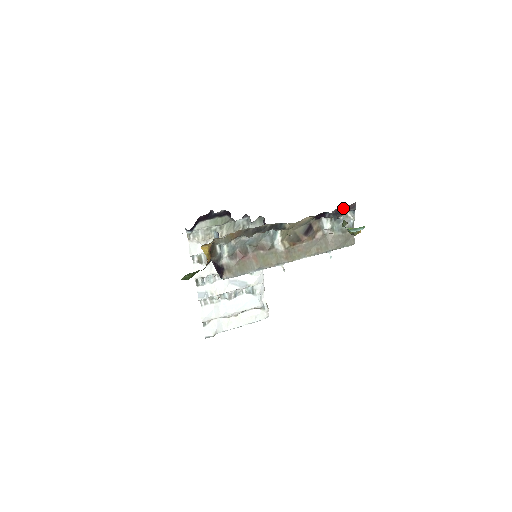
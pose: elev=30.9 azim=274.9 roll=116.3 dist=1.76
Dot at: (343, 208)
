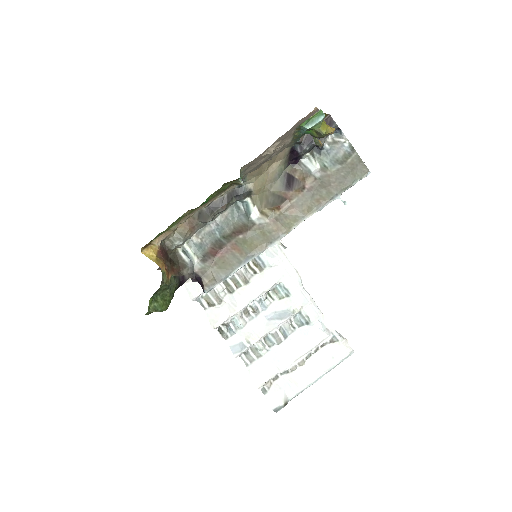
Dot at: occluded
